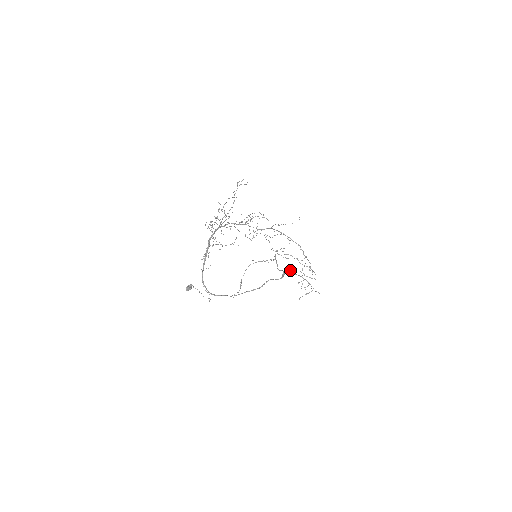
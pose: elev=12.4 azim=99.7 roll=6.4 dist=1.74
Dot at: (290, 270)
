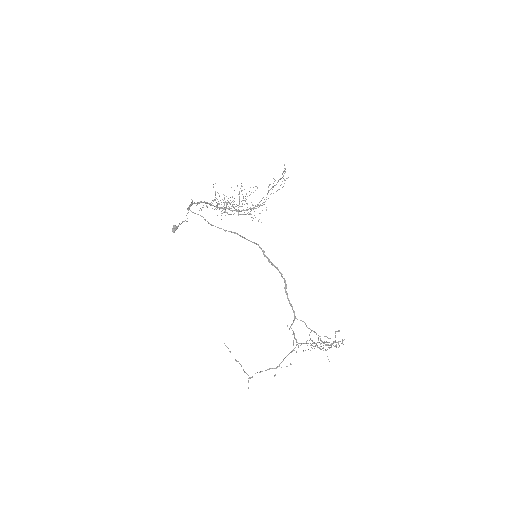
Dot at: (305, 323)
